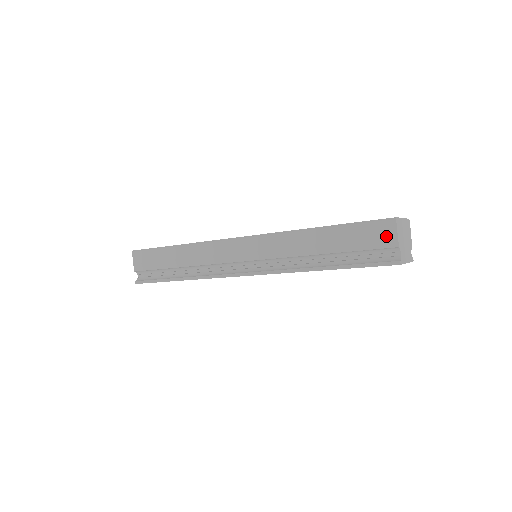
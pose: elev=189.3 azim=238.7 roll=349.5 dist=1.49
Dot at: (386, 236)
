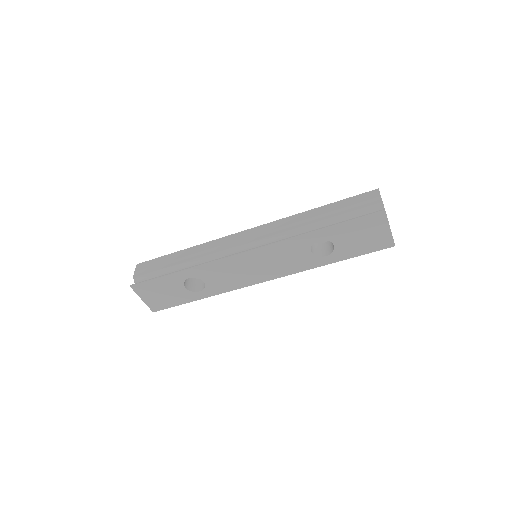
Dot at: (372, 198)
